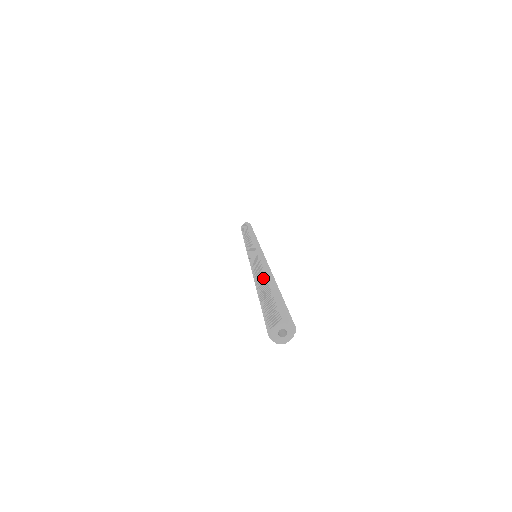
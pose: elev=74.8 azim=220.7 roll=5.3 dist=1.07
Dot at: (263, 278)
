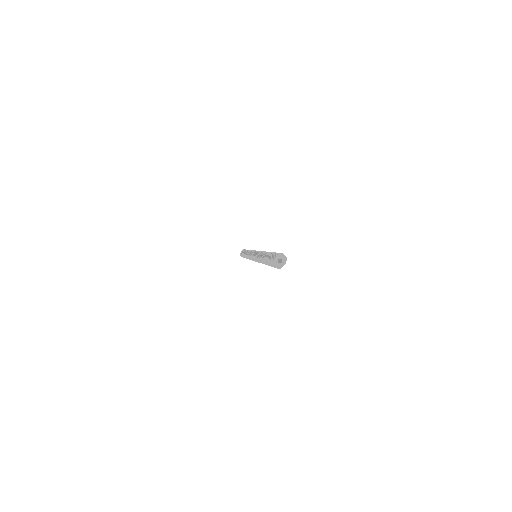
Dot at: (263, 254)
